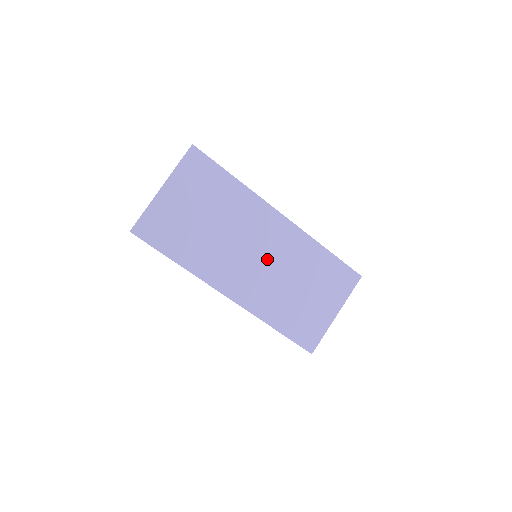
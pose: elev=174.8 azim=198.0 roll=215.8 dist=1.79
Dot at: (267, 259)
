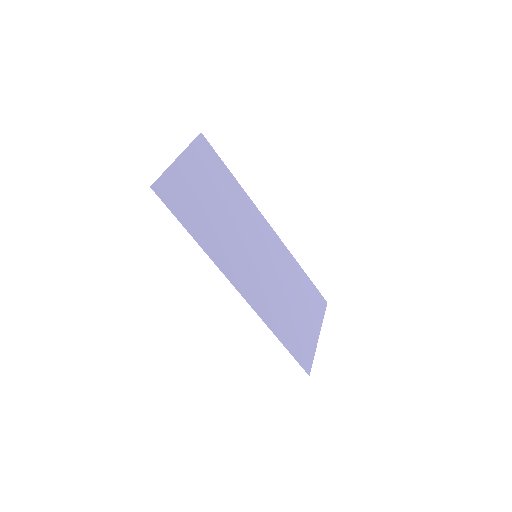
Dot at: (264, 262)
